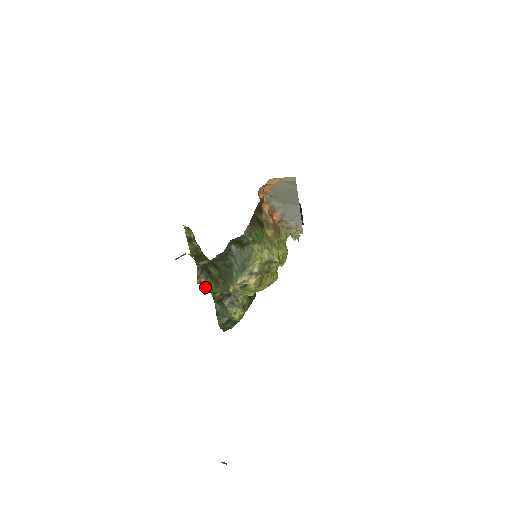
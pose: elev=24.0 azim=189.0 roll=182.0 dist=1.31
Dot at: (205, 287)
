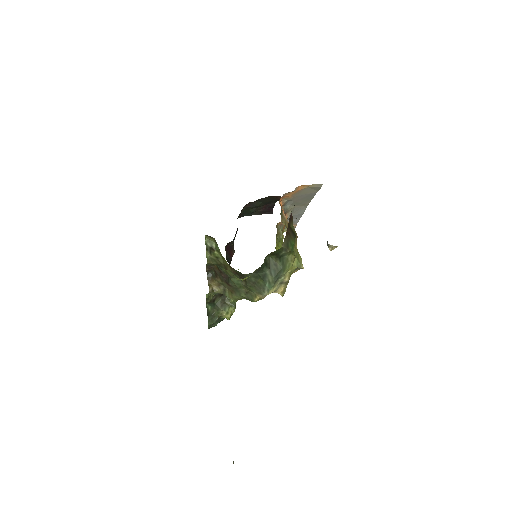
Dot at: (211, 293)
